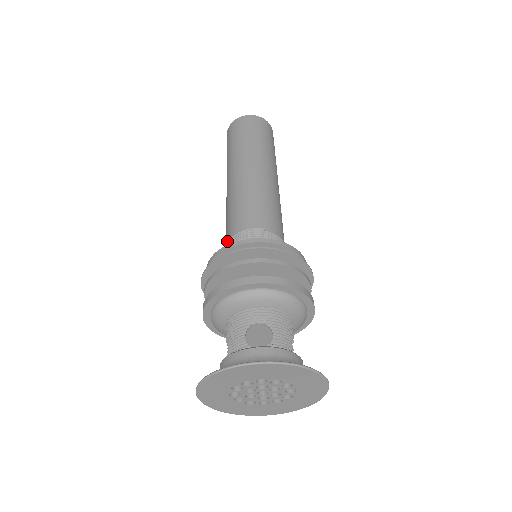
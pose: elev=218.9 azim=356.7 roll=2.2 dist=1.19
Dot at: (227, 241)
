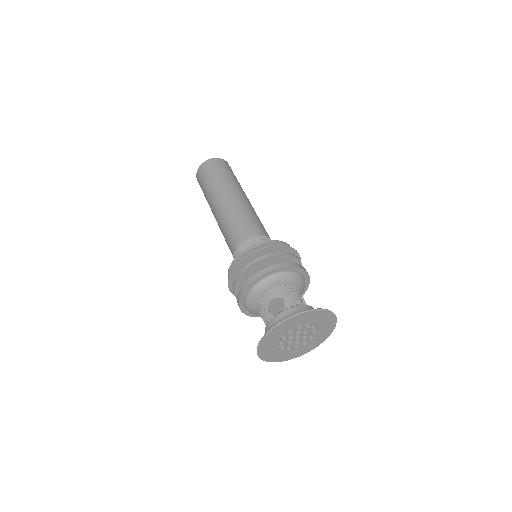
Dot at: (251, 236)
